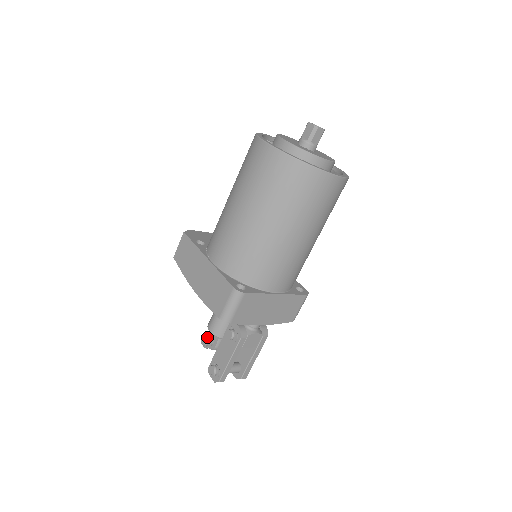
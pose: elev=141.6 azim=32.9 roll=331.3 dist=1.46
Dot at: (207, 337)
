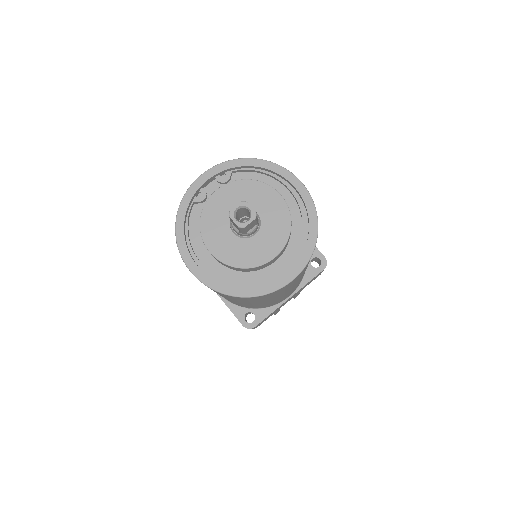
Dot at: occluded
